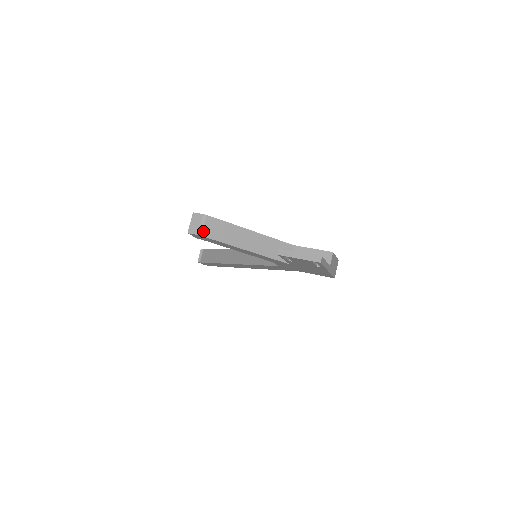
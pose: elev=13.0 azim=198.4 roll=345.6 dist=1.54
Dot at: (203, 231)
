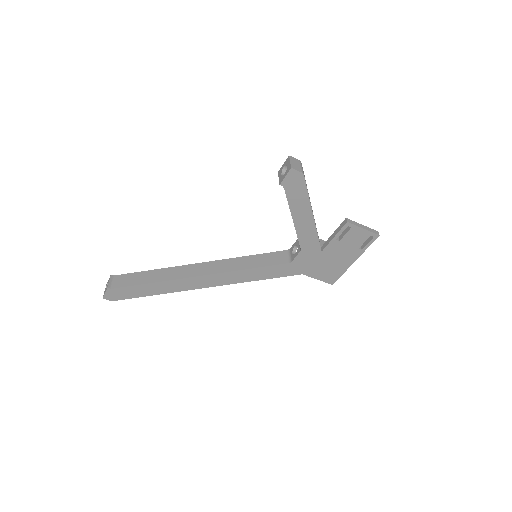
Dot at: (303, 172)
